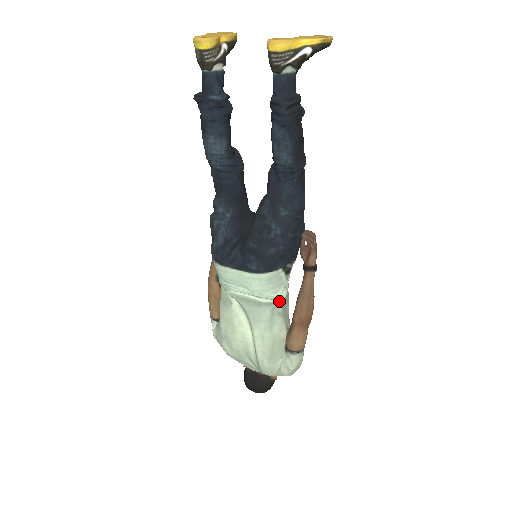
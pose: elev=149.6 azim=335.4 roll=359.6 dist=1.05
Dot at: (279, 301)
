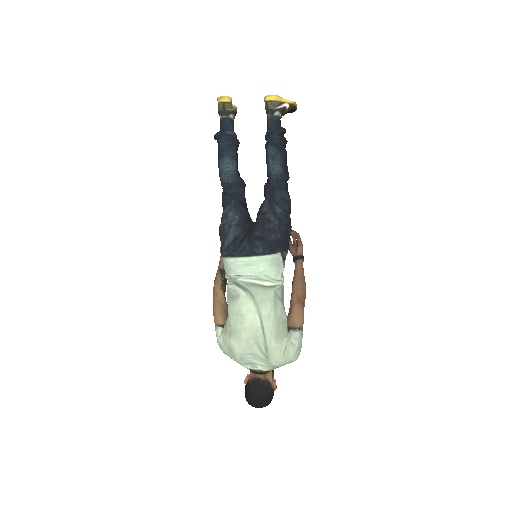
Dot at: (279, 284)
